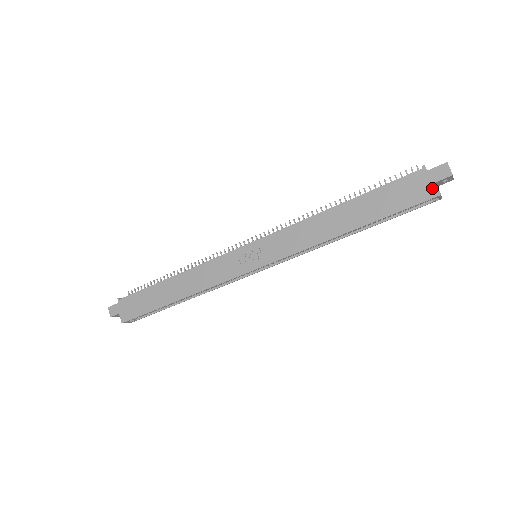
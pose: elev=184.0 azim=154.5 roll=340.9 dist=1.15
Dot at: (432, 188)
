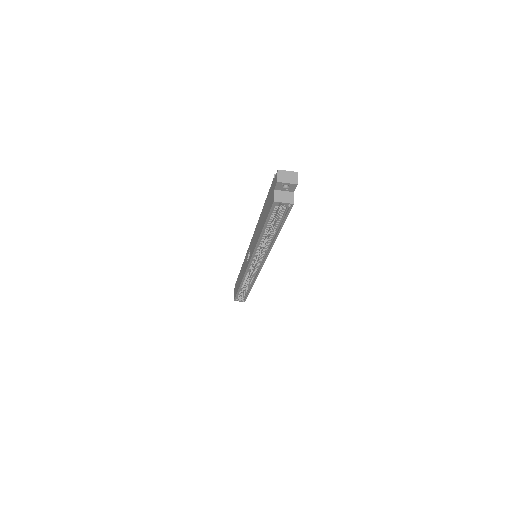
Dot at: (273, 195)
